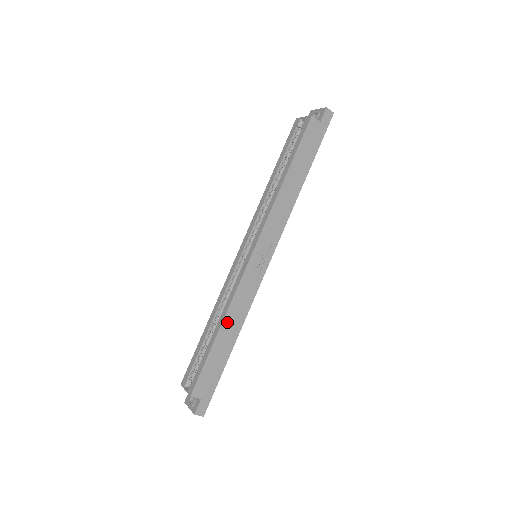
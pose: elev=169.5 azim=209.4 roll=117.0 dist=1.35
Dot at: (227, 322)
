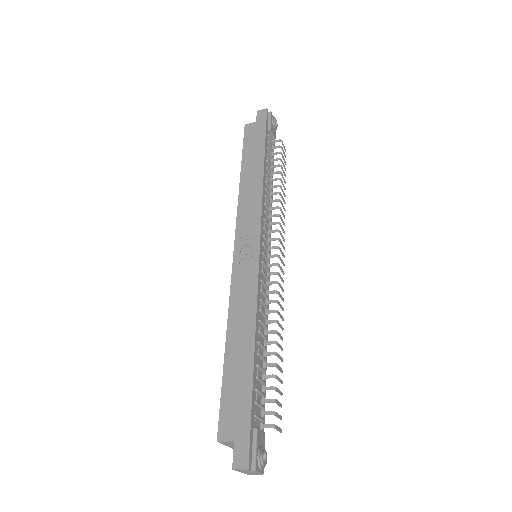
Dot at: (233, 329)
